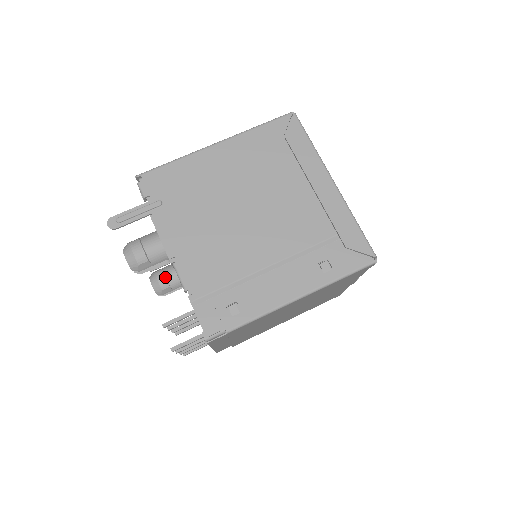
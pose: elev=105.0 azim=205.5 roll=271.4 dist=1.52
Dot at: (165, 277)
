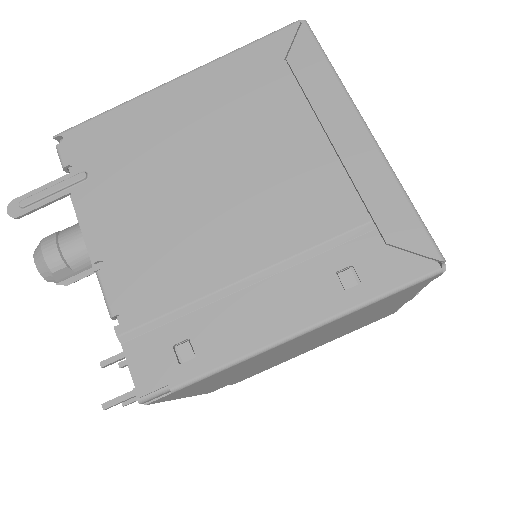
Dot at: occluded
